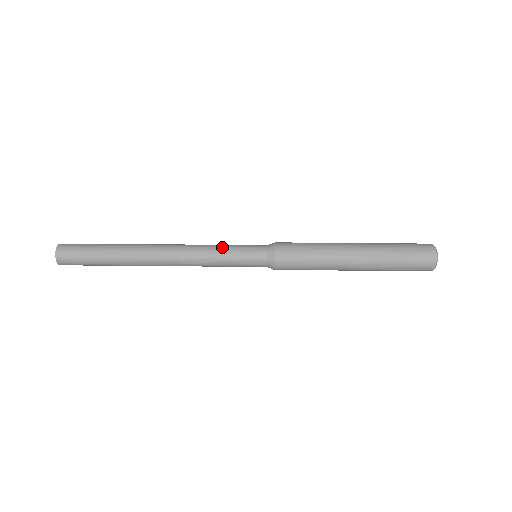
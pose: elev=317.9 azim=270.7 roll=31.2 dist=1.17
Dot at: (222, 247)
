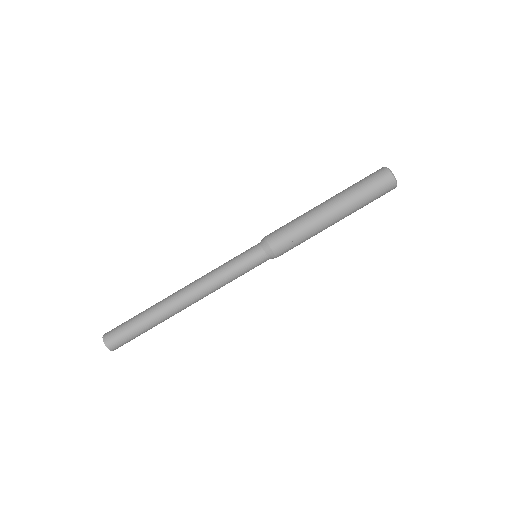
Dot at: (234, 278)
